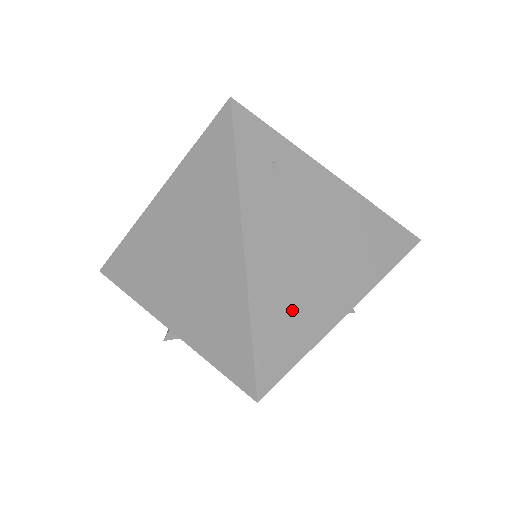
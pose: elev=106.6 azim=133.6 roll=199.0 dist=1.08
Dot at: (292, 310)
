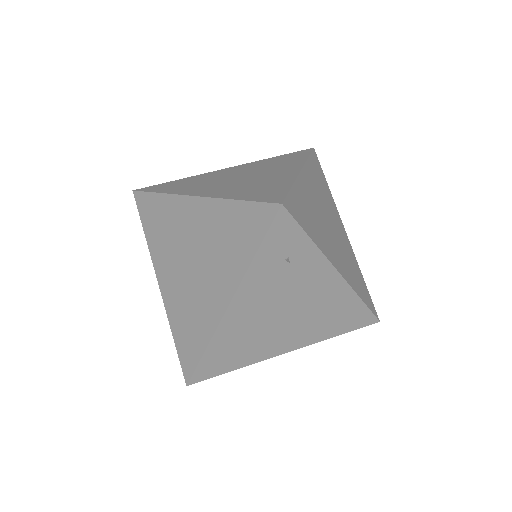
Dot at: (242, 346)
